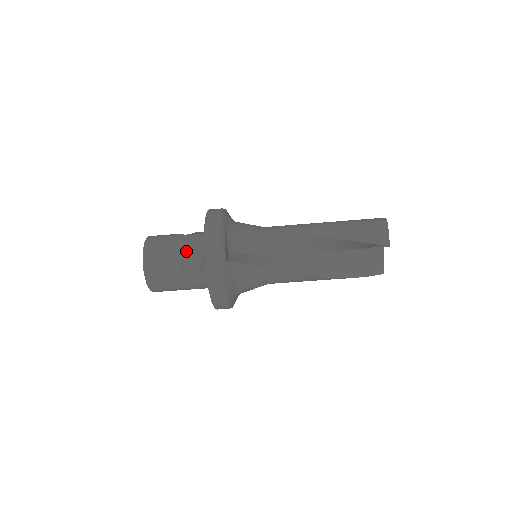
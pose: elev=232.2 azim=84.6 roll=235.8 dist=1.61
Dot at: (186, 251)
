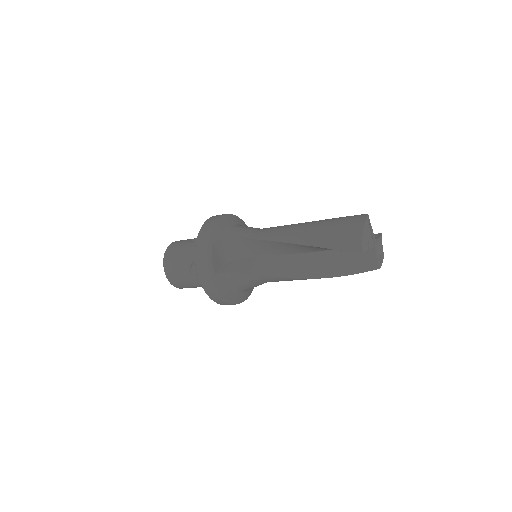
Dot at: (192, 261)
